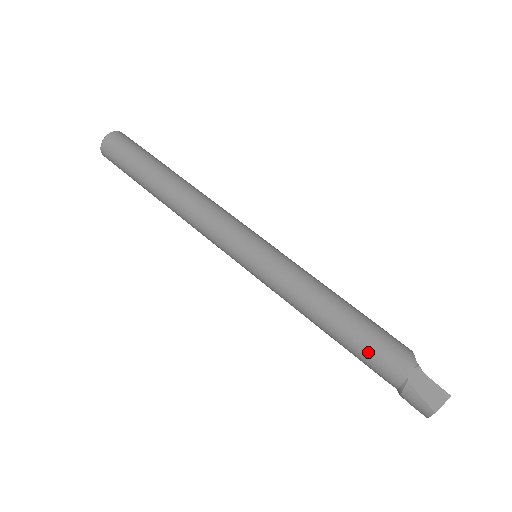
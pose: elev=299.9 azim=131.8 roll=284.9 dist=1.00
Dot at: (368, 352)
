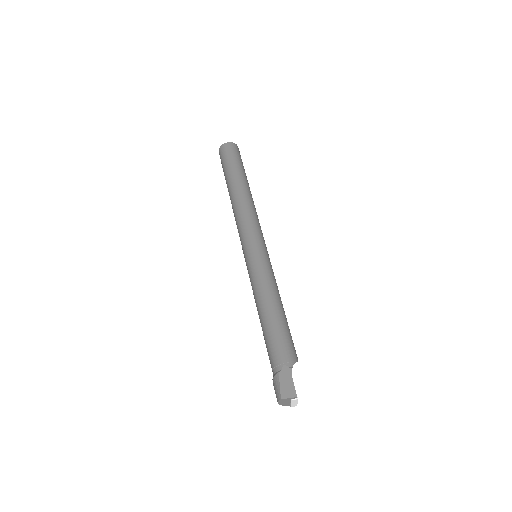
Dot at: (271, 343)
